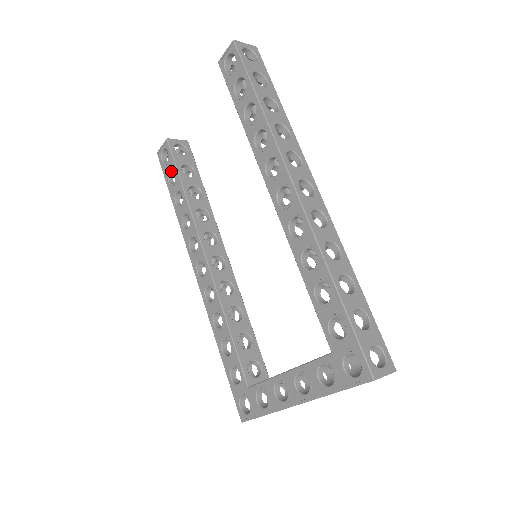
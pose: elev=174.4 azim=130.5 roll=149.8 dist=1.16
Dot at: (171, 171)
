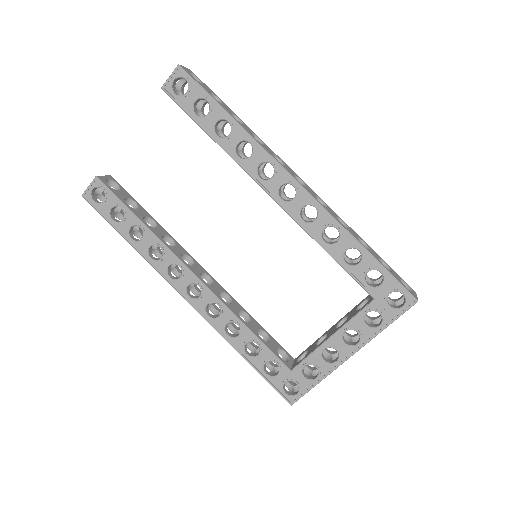
Dot at: (112, 209)
